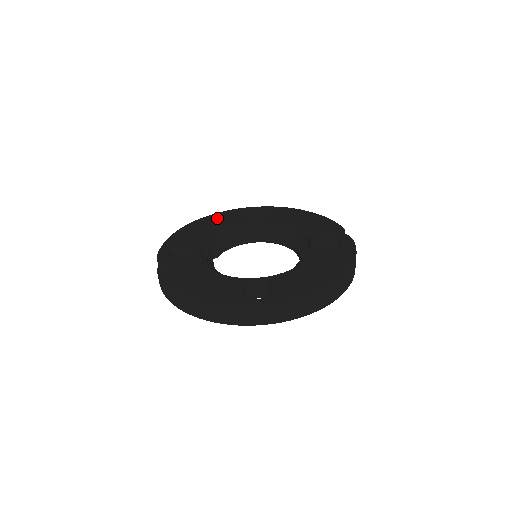
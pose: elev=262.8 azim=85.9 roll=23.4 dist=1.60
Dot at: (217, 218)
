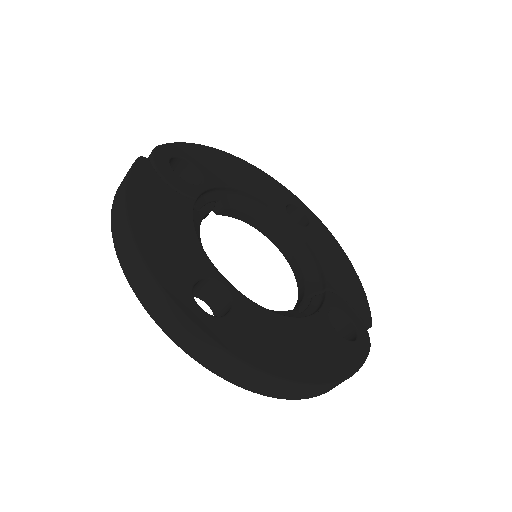
Dot at: (262, 178)
